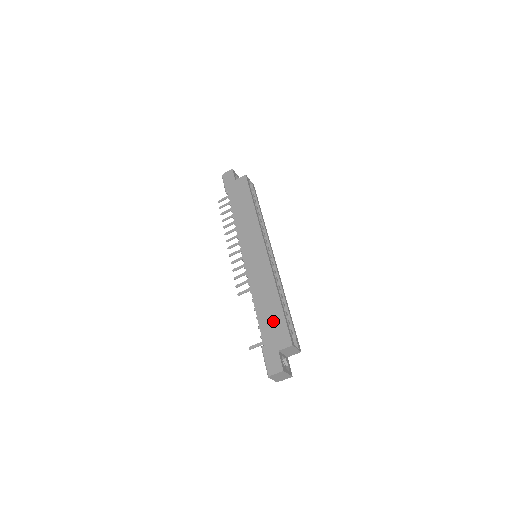
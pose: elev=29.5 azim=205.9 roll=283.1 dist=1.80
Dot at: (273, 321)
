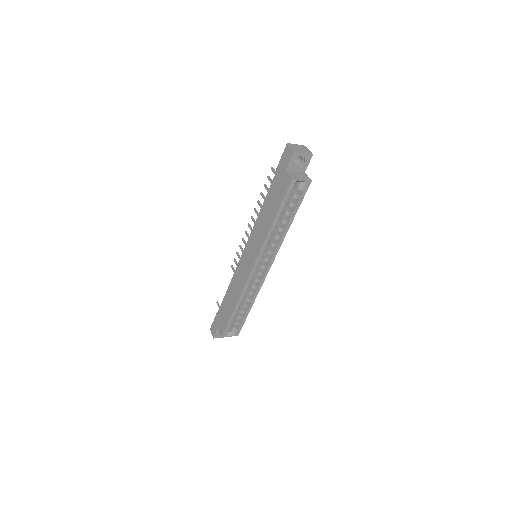
Dot at: (225, 313)
